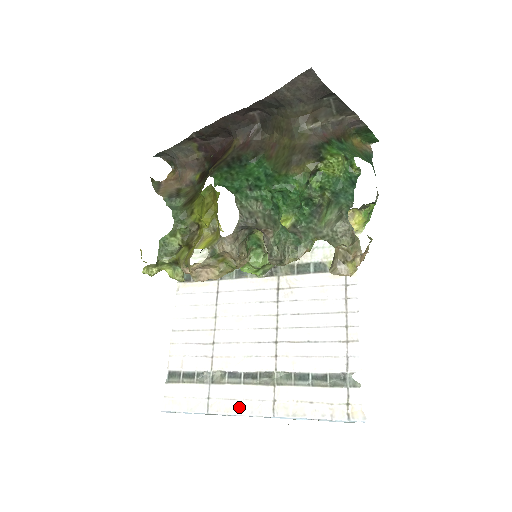
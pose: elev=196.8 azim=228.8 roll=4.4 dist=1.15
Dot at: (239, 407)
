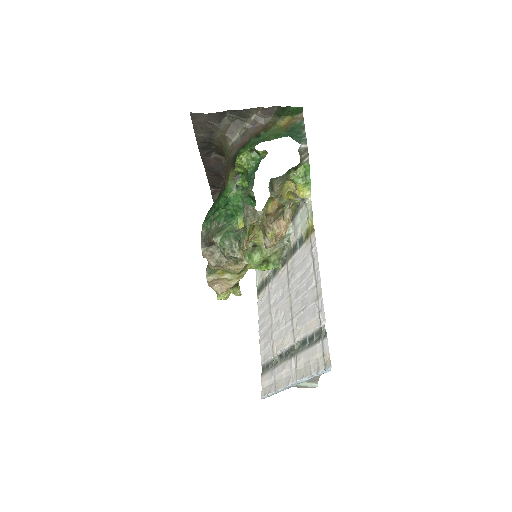
Dot at: (284, 381)
